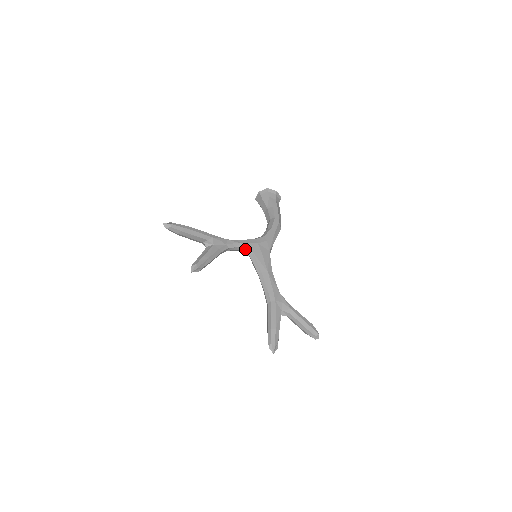
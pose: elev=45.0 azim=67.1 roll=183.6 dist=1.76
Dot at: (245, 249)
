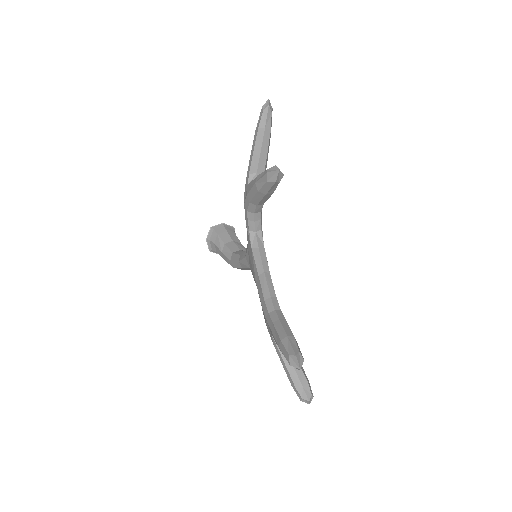
Dot at: (261, 234)
